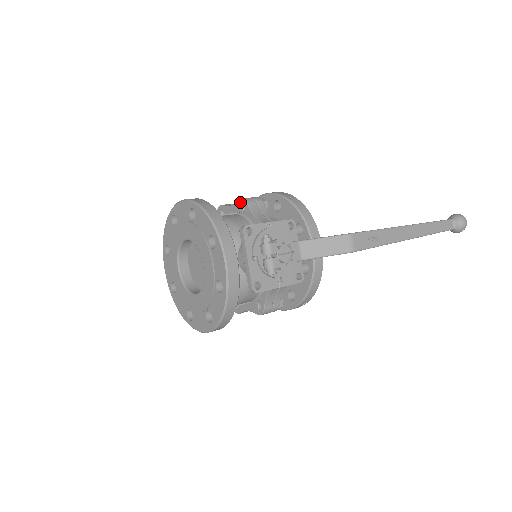
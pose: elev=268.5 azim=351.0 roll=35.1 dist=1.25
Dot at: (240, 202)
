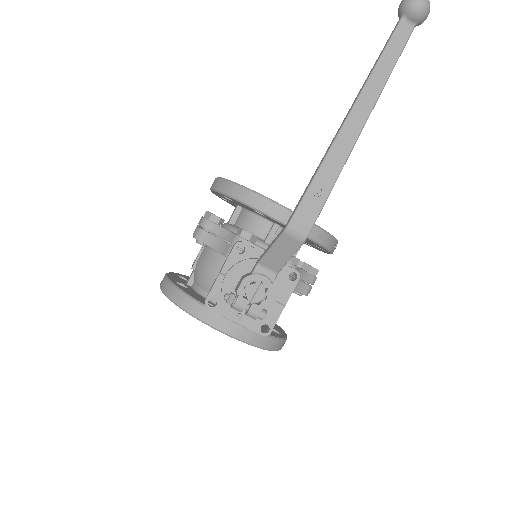
Dot at: occluded
